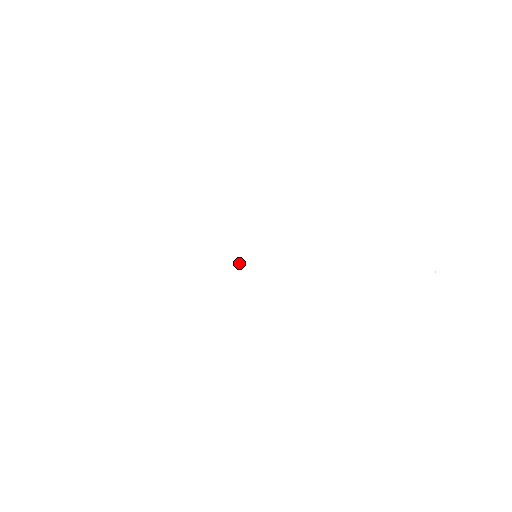
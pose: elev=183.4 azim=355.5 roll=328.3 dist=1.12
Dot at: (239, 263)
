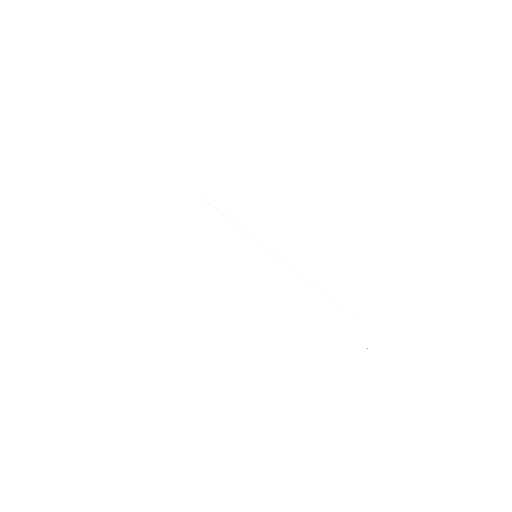
Dot at: (243, 254)
